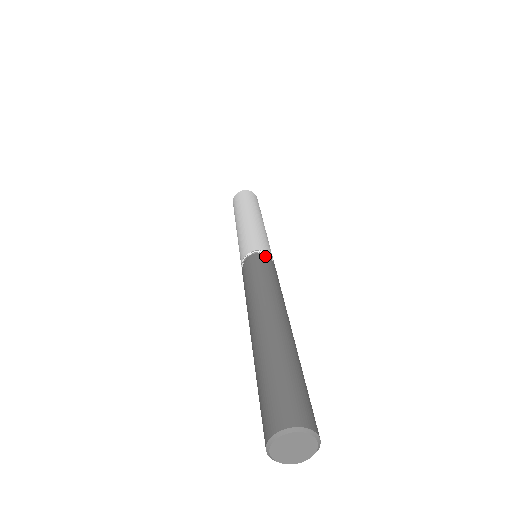
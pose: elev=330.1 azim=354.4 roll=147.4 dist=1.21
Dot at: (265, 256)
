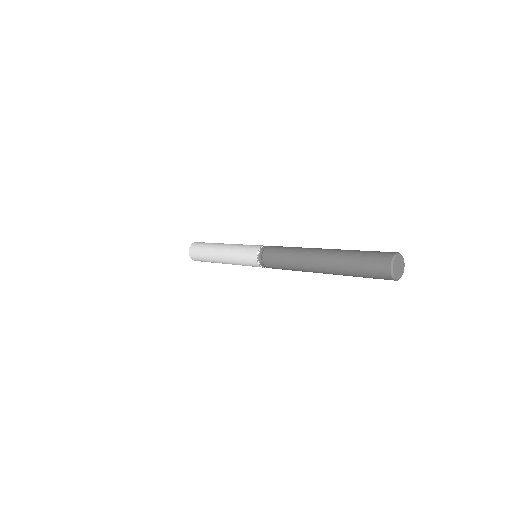
Dot at: (268, 246)
